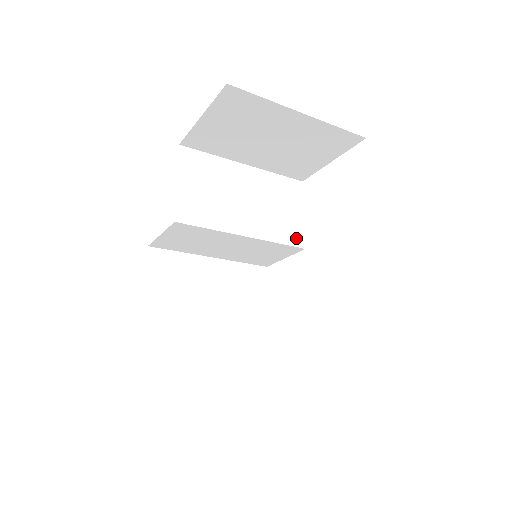
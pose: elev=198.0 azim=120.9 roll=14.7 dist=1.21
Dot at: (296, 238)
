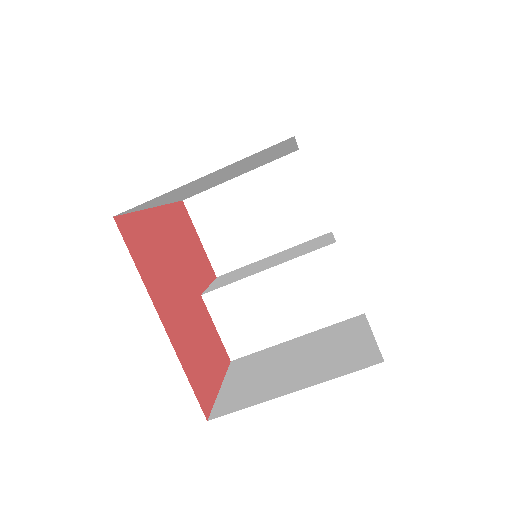
Dot at: (324, 245)
